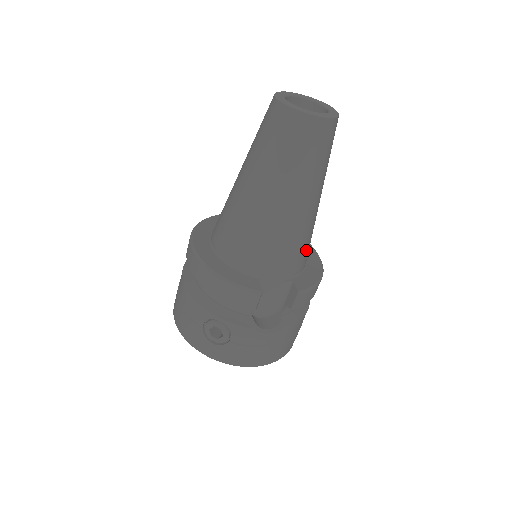
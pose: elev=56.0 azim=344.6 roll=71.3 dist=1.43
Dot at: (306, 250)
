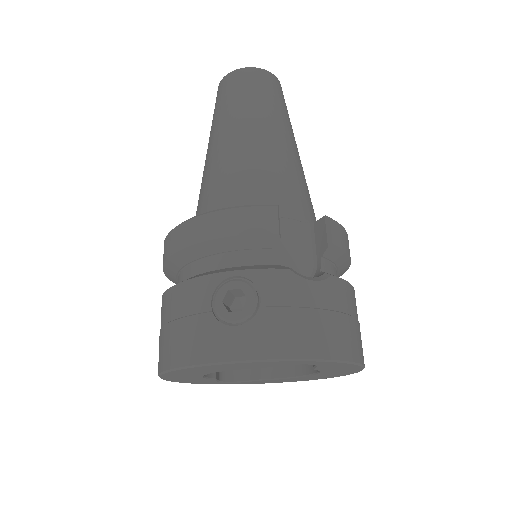
Dot at: (311, 205)
